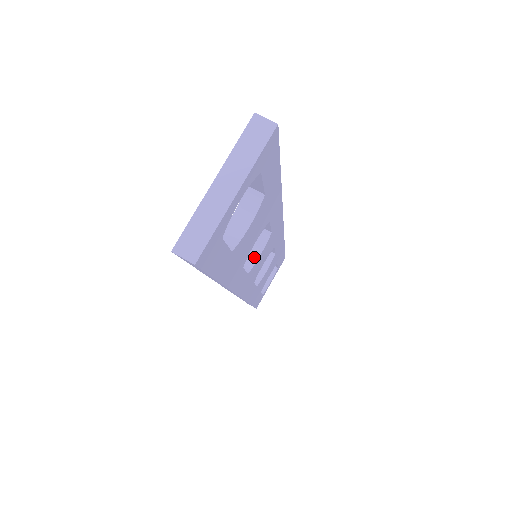
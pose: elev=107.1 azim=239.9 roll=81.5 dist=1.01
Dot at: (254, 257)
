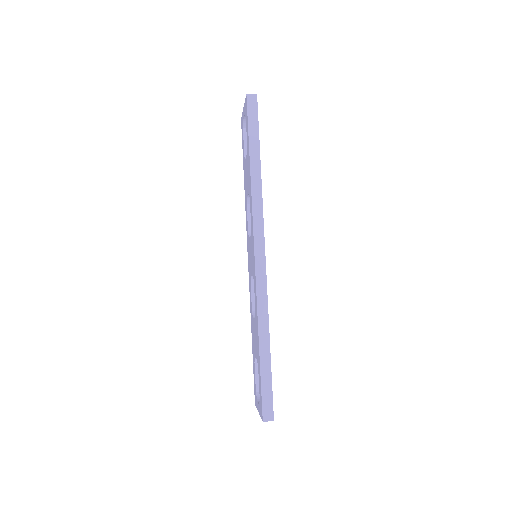
Dot at: occluded
